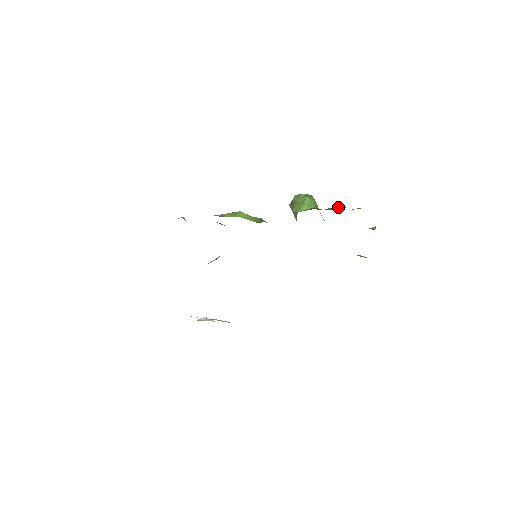
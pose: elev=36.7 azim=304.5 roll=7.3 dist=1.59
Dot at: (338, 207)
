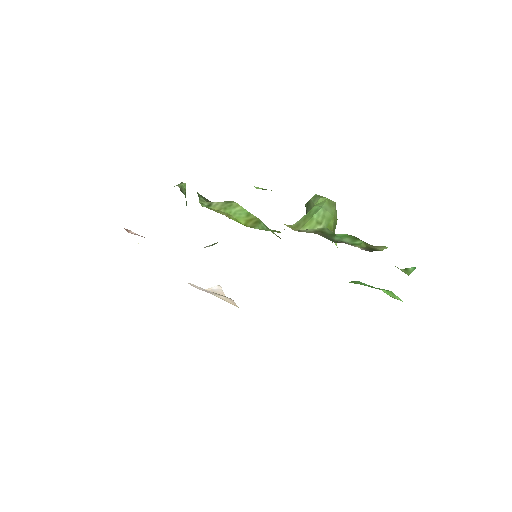
Dot at: (355, 237)
